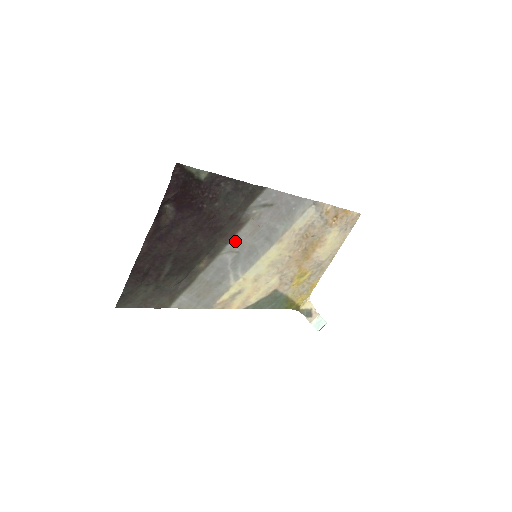
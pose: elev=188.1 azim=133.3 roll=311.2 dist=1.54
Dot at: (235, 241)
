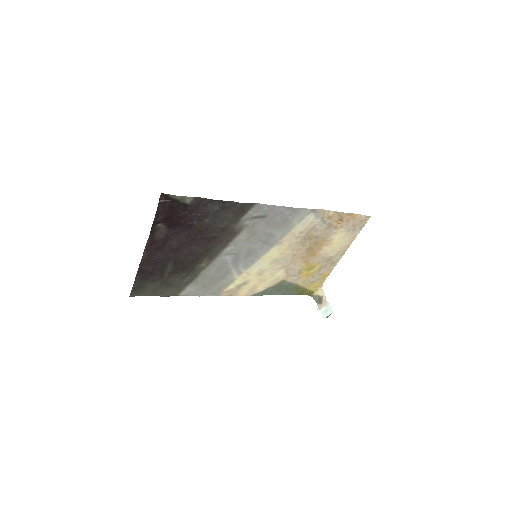
Dot at: (232, 246)
